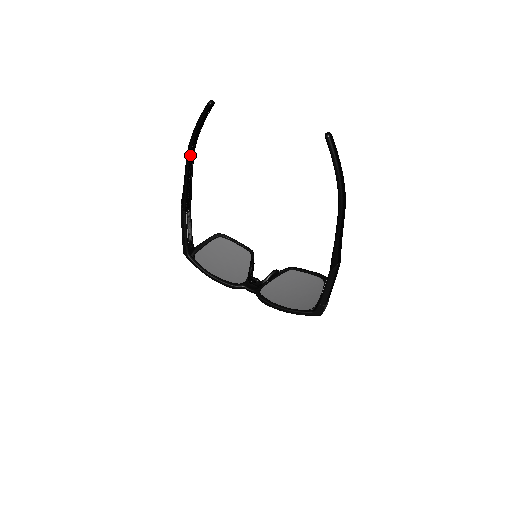
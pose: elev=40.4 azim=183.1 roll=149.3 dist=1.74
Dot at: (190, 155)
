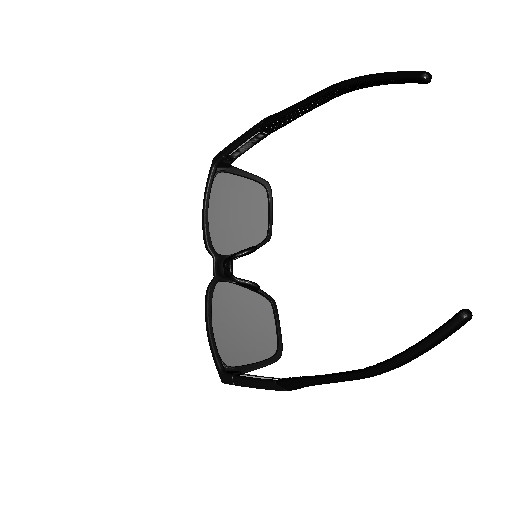
Dot at: (332, 91)
